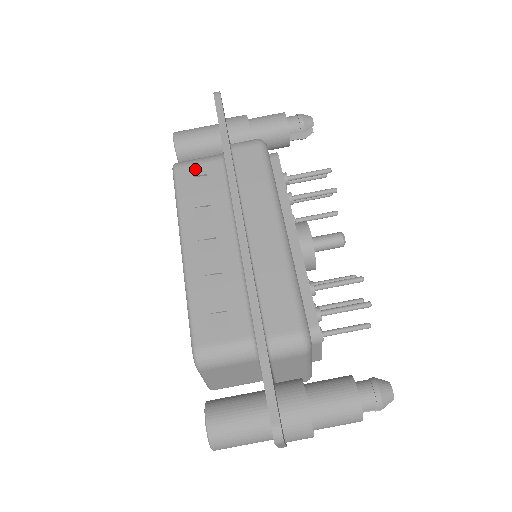
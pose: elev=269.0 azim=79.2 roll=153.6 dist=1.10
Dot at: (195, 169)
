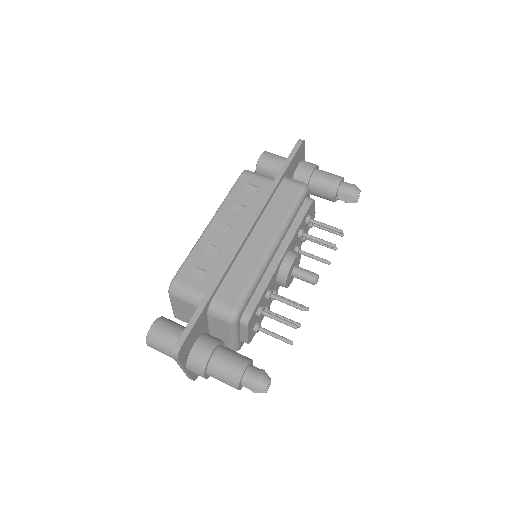
Dot at: (254, 180)
